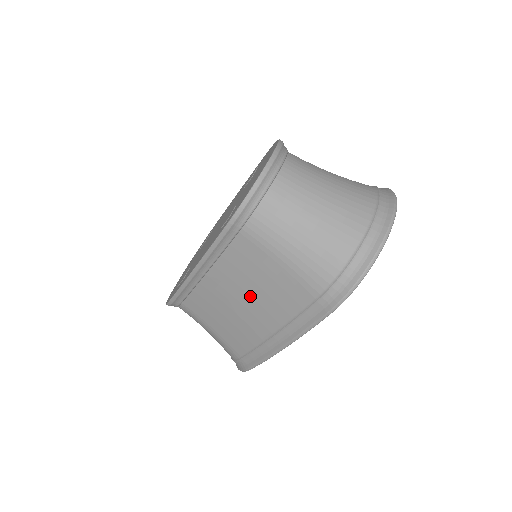
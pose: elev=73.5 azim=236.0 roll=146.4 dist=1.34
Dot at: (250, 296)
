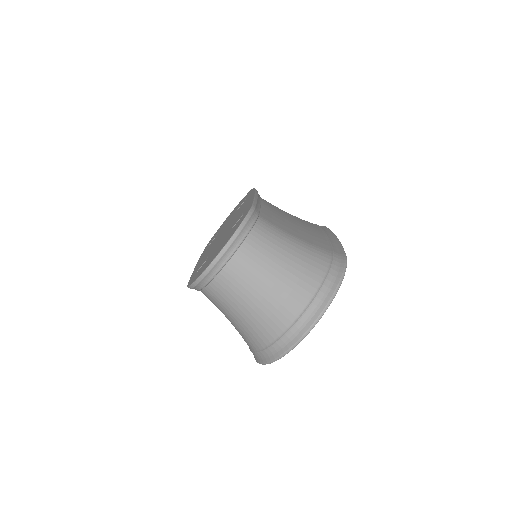
Dot at: occluded
